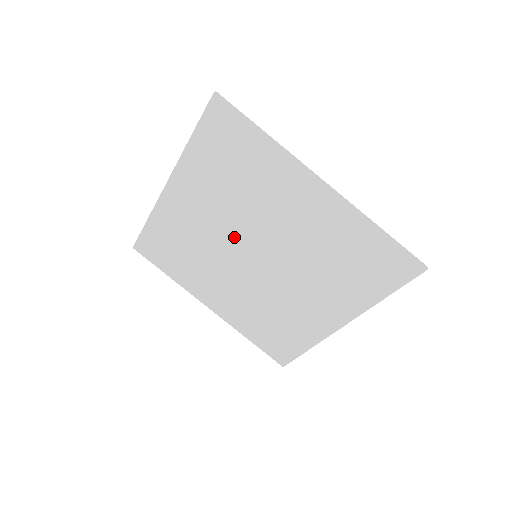
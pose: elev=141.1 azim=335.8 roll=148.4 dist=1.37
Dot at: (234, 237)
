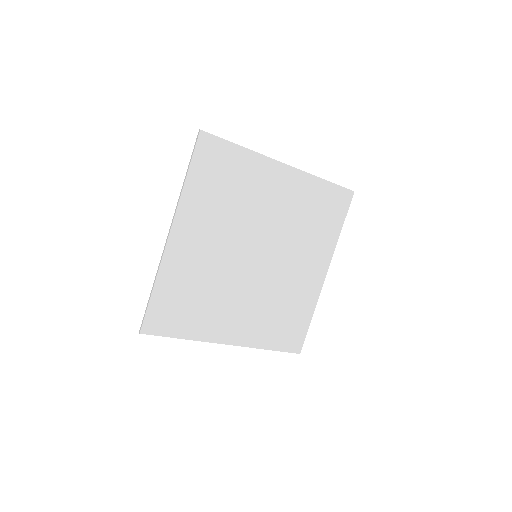
Dot at: (237, 249)
